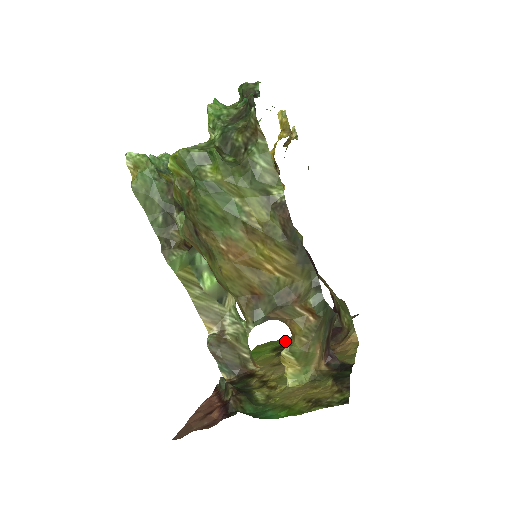
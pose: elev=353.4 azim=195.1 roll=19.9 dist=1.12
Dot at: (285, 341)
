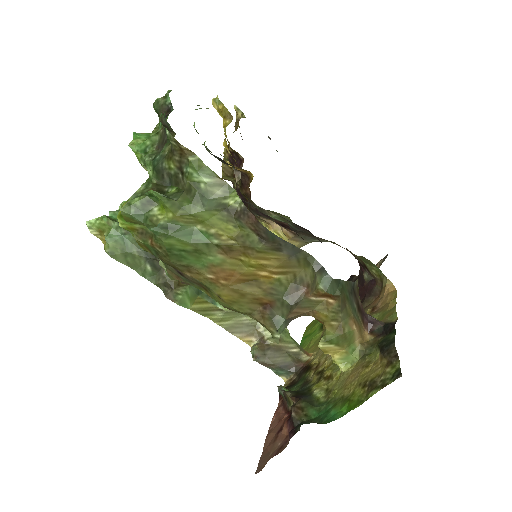
Dot at: occluded
